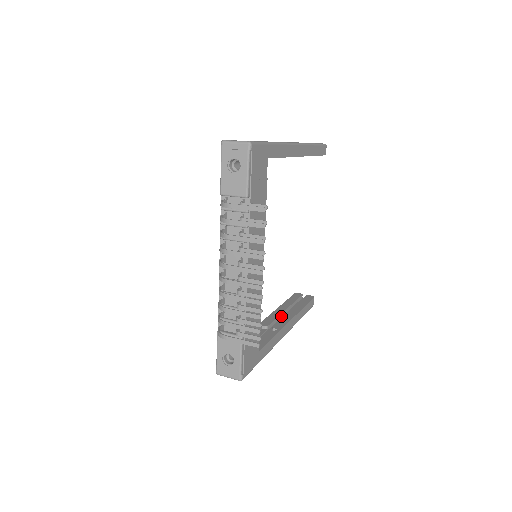
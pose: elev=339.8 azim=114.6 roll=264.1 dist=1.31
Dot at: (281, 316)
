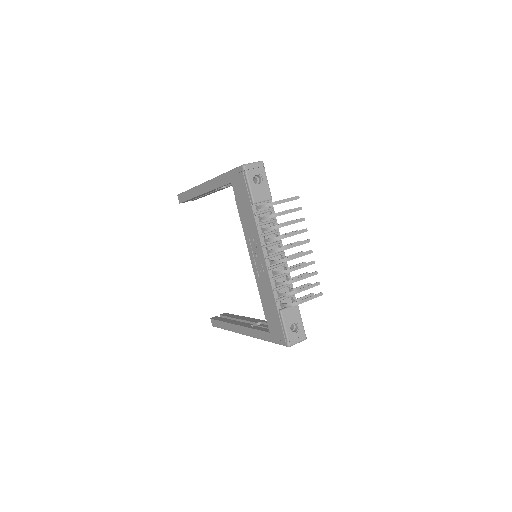
Dot at: occluded
